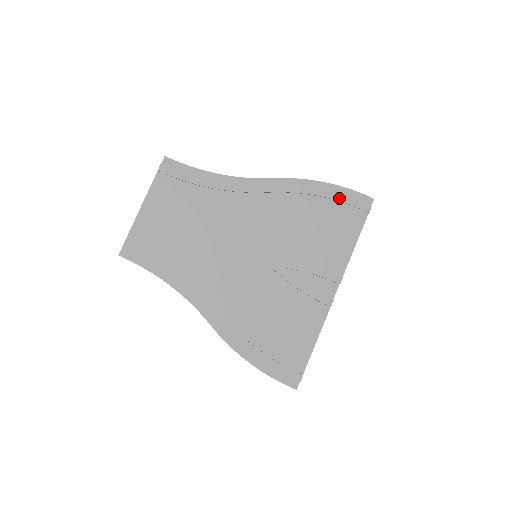
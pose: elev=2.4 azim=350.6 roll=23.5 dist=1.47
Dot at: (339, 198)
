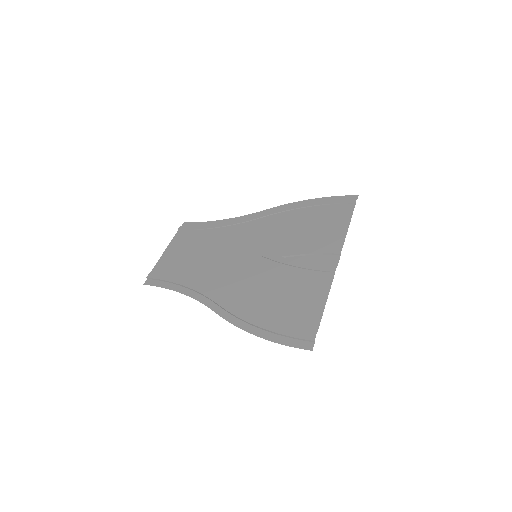
Dot at: (325, 203)
